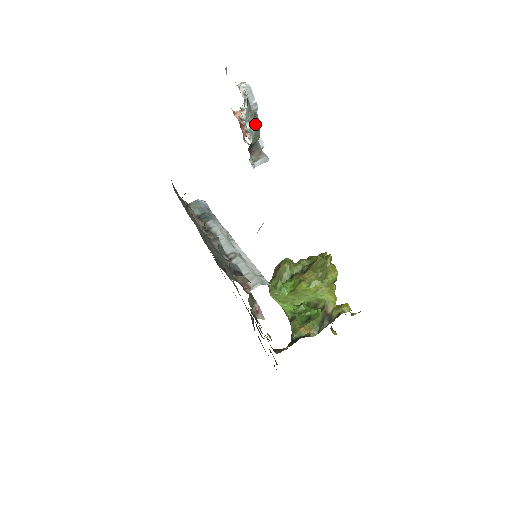
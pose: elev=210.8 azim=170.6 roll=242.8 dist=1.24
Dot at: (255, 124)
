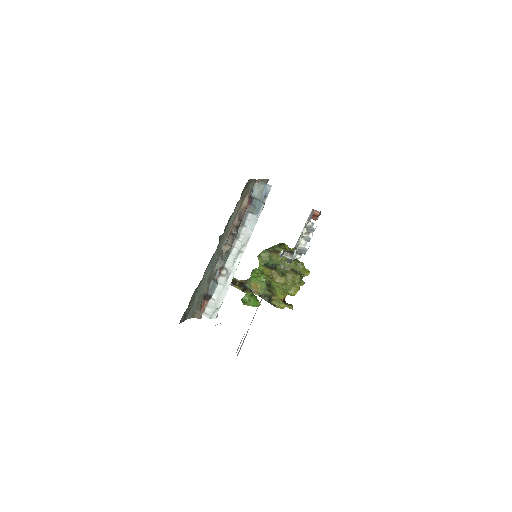
Dot at: (291, 261)
